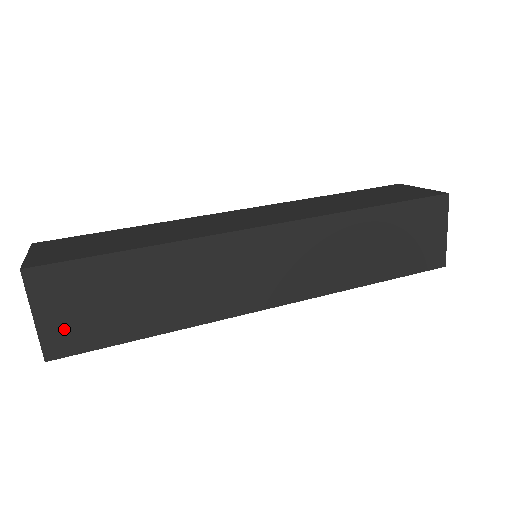
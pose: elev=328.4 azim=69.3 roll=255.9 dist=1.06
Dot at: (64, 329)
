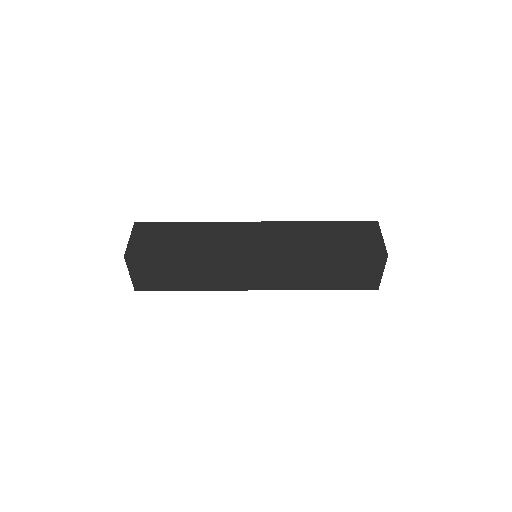
Dot at: (140, 245)
